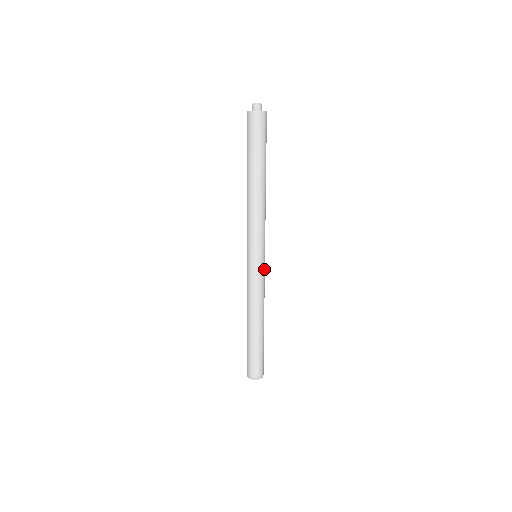
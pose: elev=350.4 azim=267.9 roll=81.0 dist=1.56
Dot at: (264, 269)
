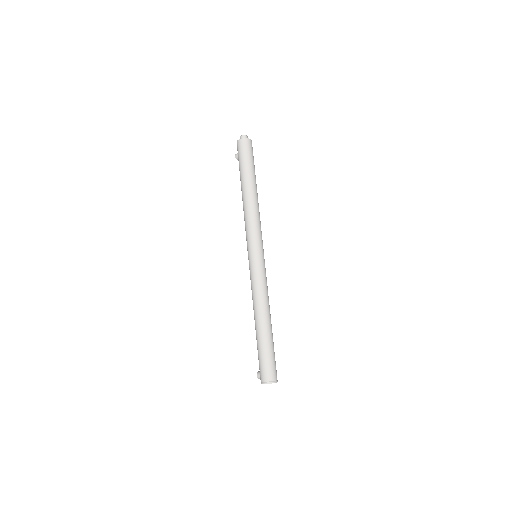
Dot at: occluded
